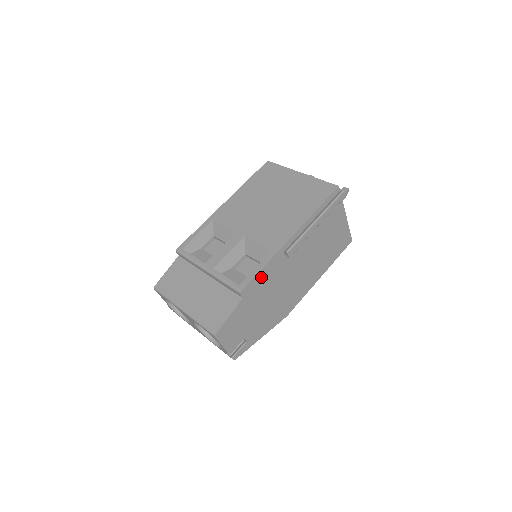
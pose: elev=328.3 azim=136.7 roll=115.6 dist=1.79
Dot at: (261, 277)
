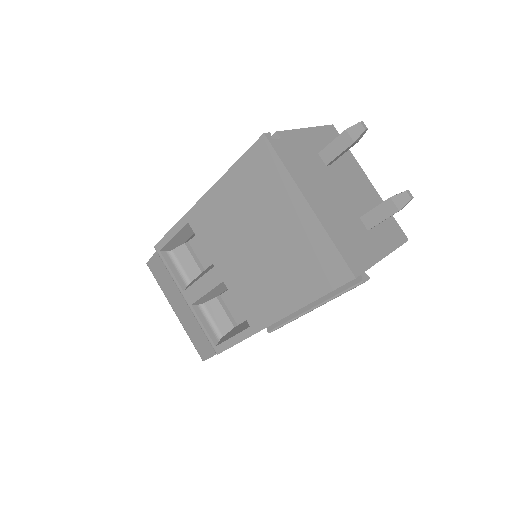
Dot at: occluded
